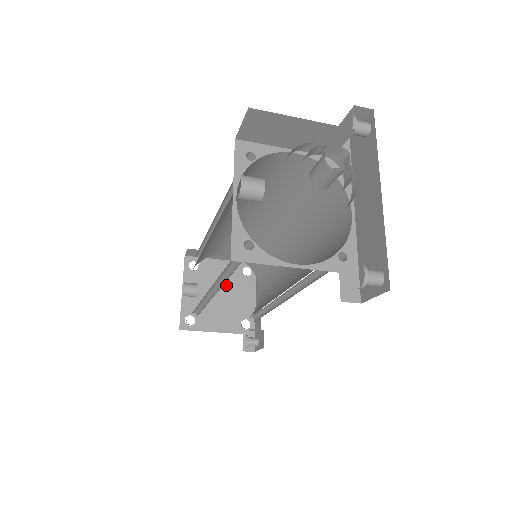
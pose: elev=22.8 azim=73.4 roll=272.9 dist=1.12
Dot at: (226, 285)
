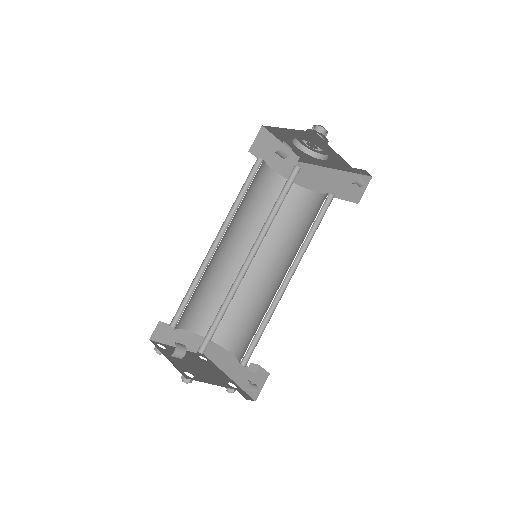
Dot at: (196, 362)
